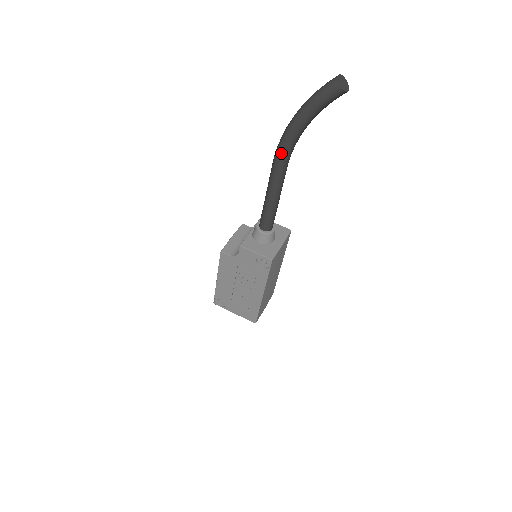
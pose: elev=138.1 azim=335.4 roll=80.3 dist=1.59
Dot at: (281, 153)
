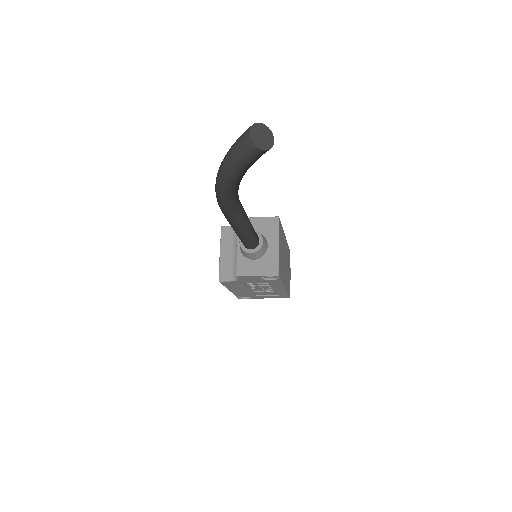
Dot at: (226, 209)
